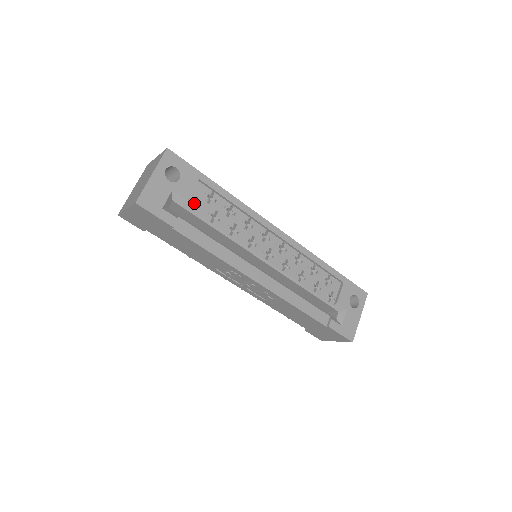
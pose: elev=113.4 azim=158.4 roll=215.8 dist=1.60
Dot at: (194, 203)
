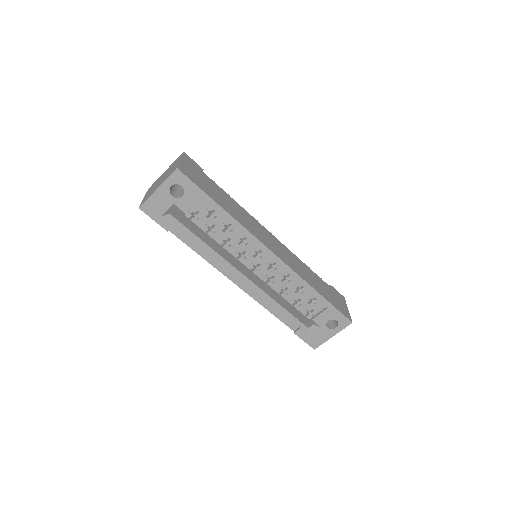
Dot at: (196, 213)
